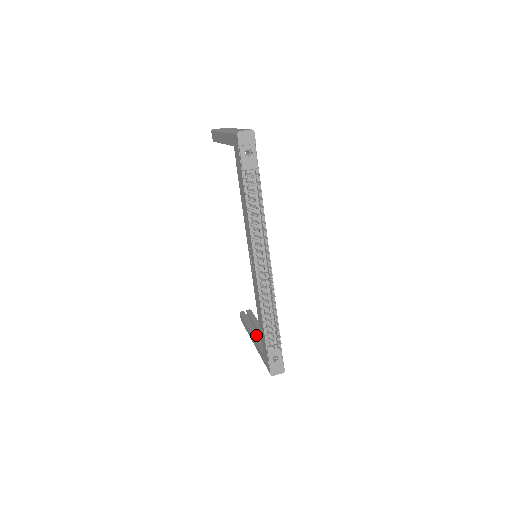
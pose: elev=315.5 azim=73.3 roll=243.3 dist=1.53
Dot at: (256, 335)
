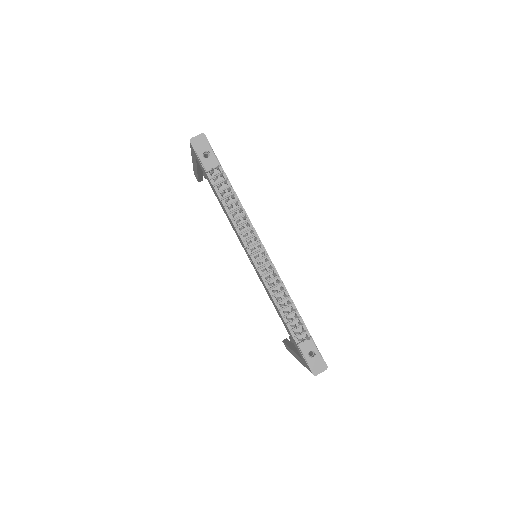
Dot at: (296, 349)
